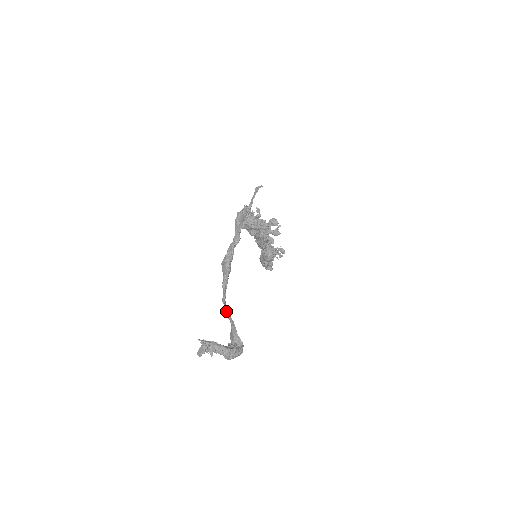
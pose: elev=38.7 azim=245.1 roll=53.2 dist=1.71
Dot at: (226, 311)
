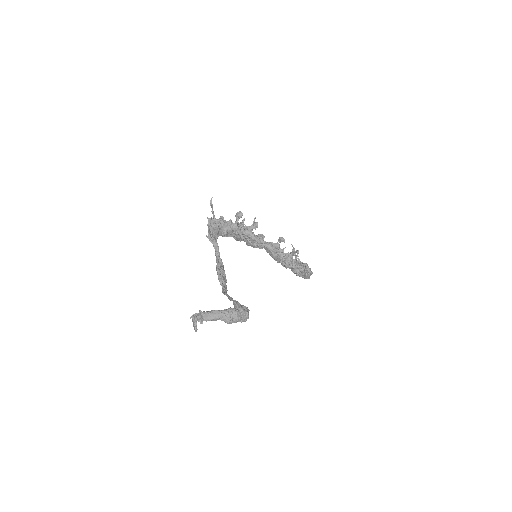
Dot at: occluded
